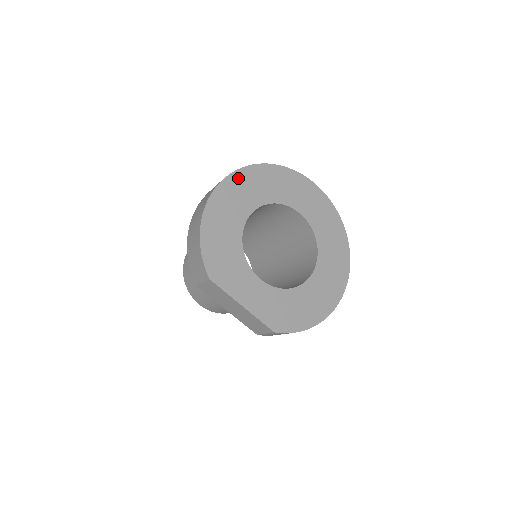
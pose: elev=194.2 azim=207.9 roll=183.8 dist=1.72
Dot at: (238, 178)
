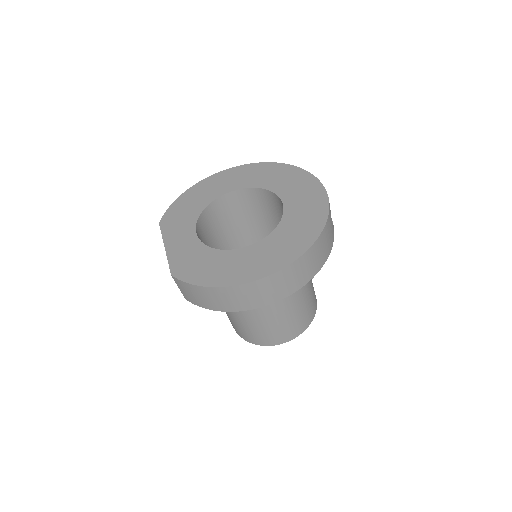
Dot at: (242, 169)
